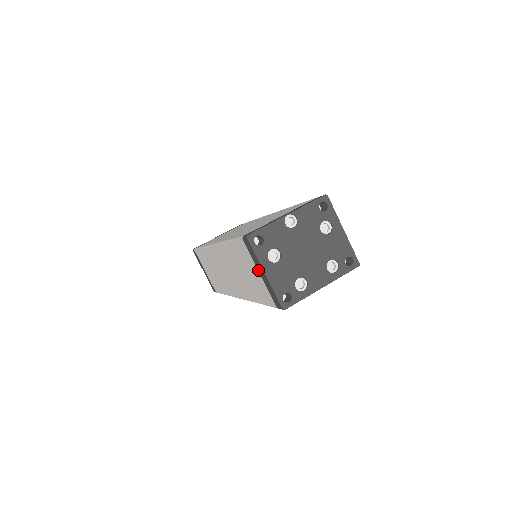
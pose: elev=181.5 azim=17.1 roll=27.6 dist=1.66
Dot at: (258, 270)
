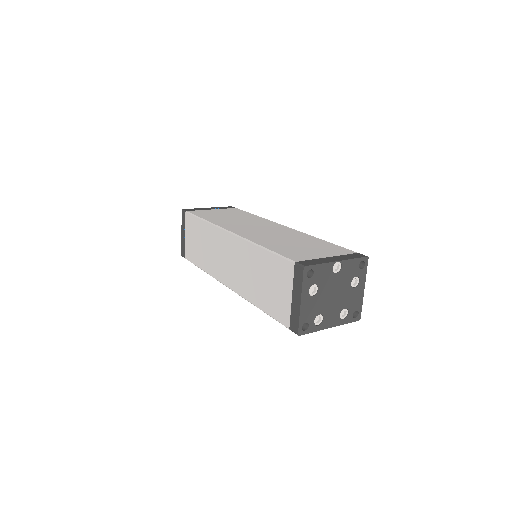
Dot at: (293, 294)
